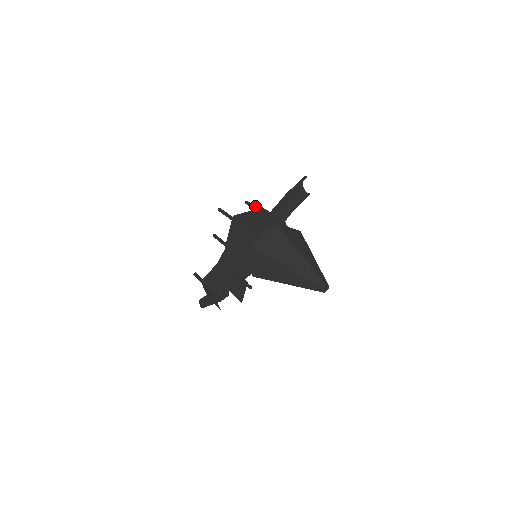
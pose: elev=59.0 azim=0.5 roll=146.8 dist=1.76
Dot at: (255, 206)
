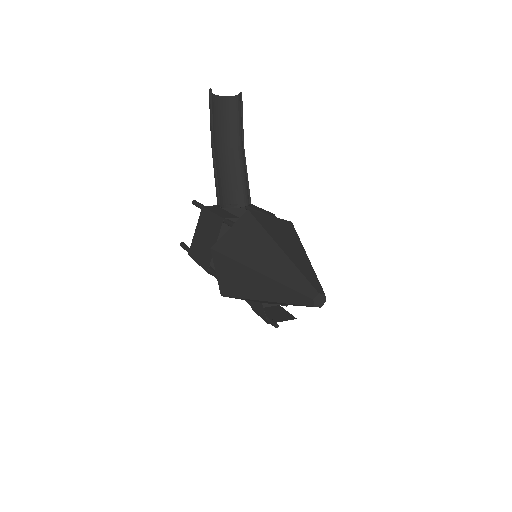
Dot at: (199, 207)
